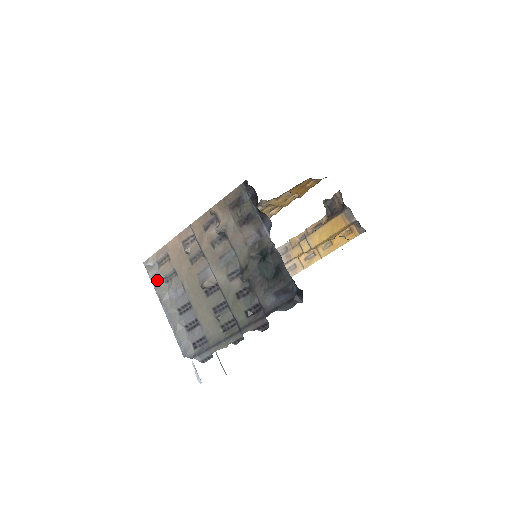
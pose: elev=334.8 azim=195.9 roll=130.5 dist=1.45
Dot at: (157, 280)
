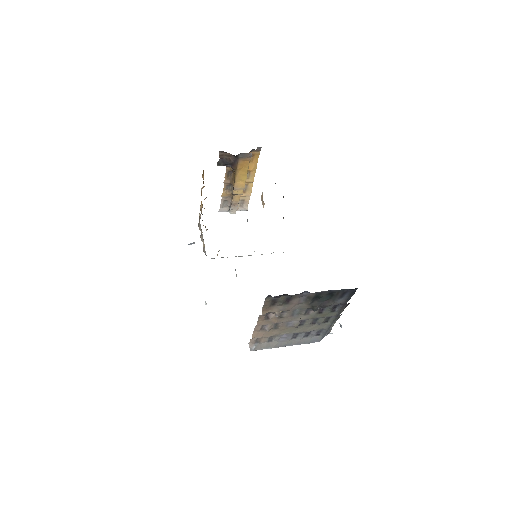
Dot at: (267, 346)
